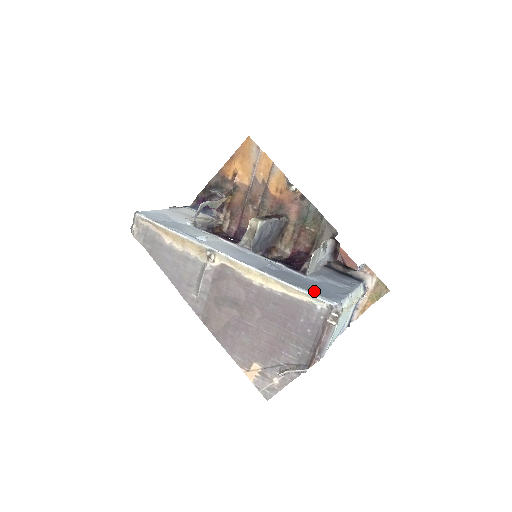
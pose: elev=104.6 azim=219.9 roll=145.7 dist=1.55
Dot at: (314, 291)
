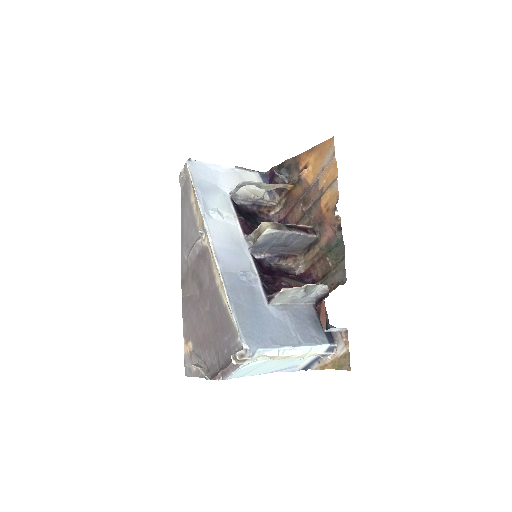
Dot at: (244, 323)
